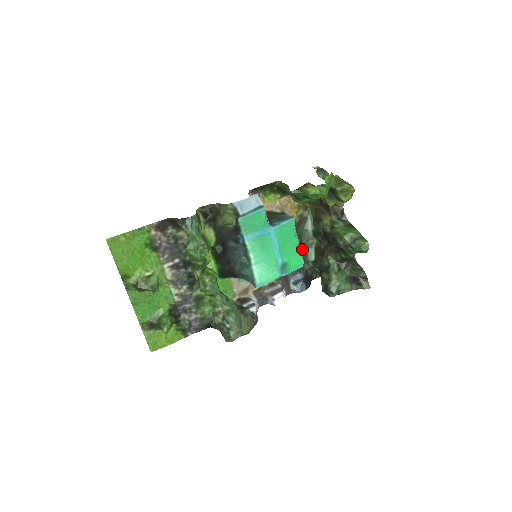
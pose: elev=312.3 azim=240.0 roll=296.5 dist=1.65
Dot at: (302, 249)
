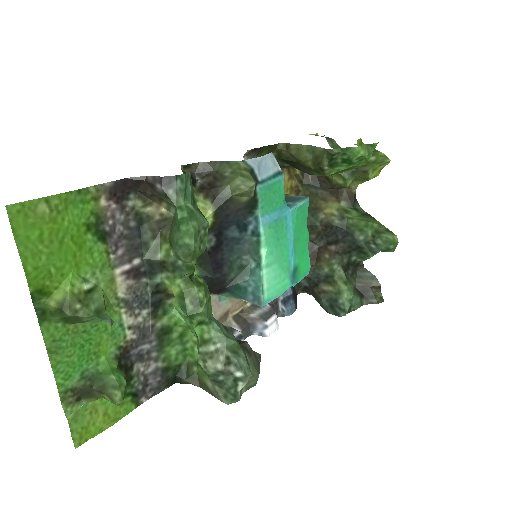
Dot at: occluded
